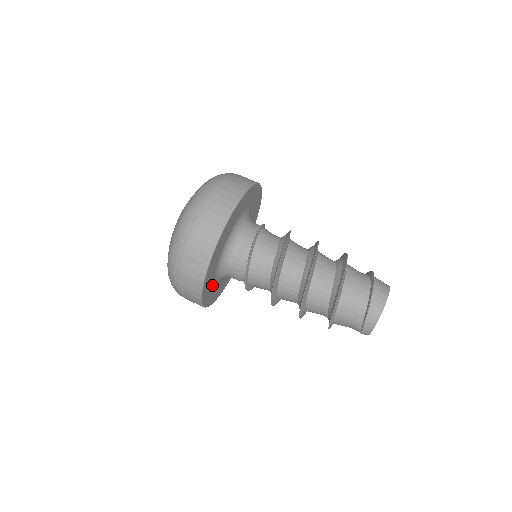
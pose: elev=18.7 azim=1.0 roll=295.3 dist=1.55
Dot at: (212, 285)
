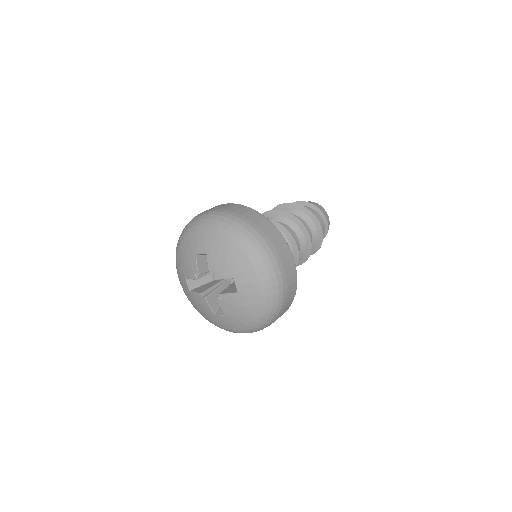
Dot at: occluded
